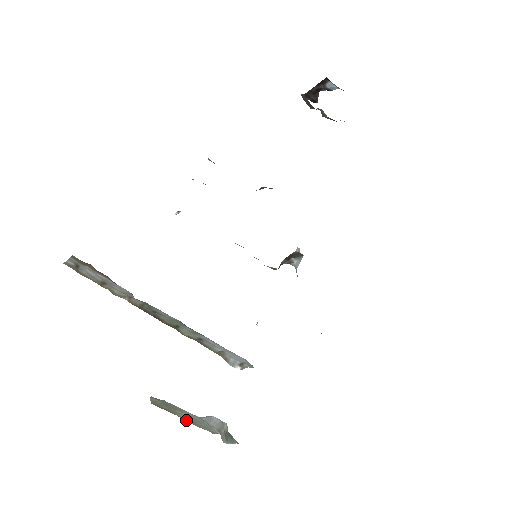
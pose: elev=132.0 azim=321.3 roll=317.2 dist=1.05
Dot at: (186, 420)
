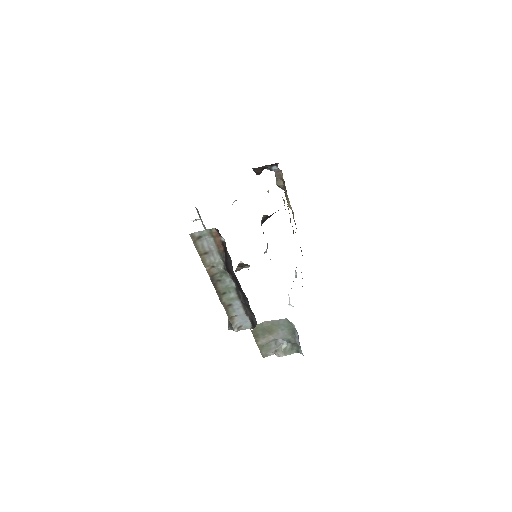
Dot at: (258, 345)
